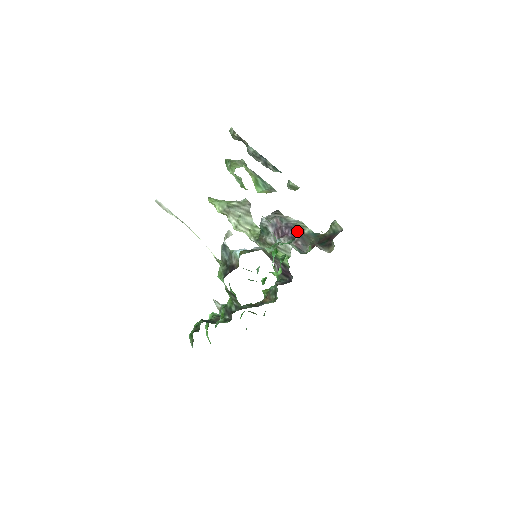
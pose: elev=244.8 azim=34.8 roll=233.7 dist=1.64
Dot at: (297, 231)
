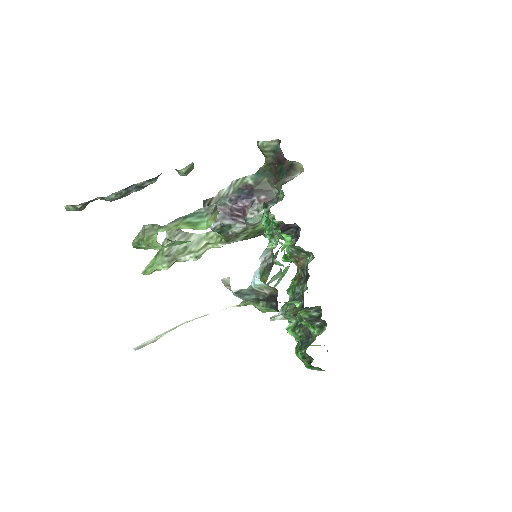
Dot at: (246, 193)
